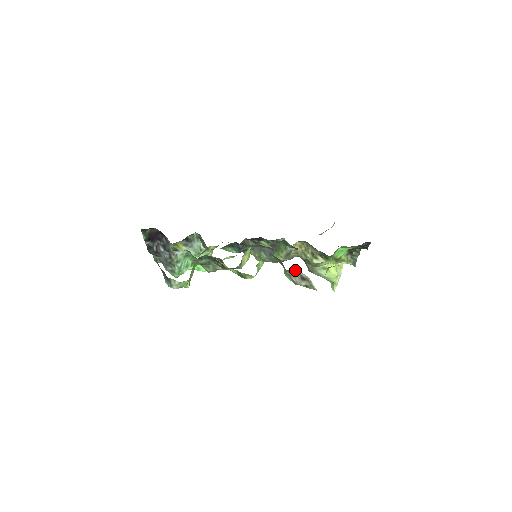
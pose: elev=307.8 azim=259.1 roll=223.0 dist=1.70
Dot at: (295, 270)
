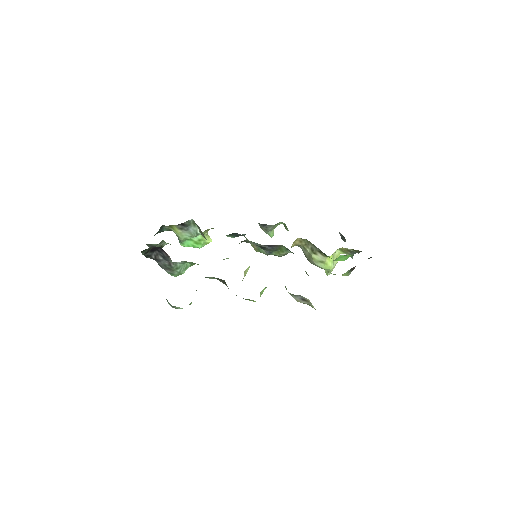
Dot at: (297, 295)
